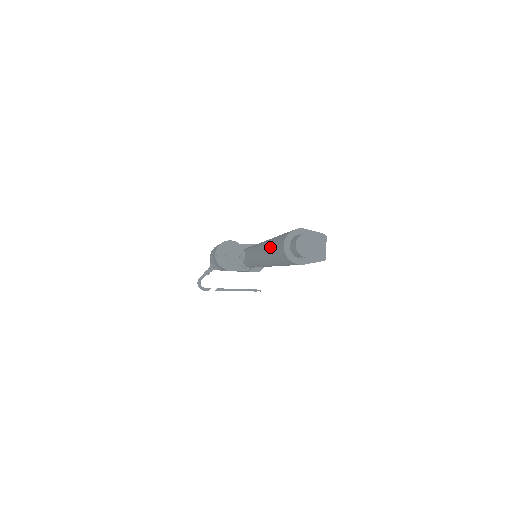
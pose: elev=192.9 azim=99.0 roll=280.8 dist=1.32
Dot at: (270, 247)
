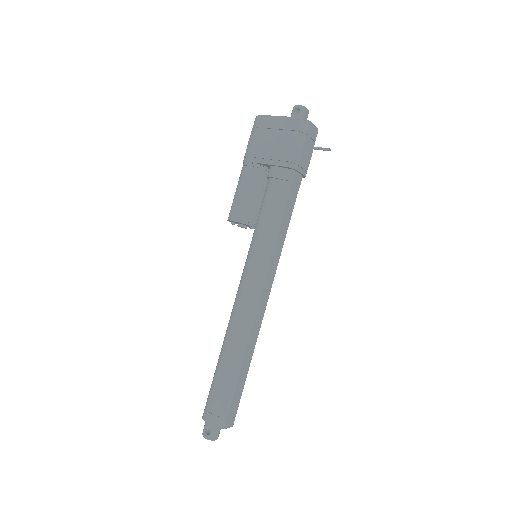
Dot at: occluded
